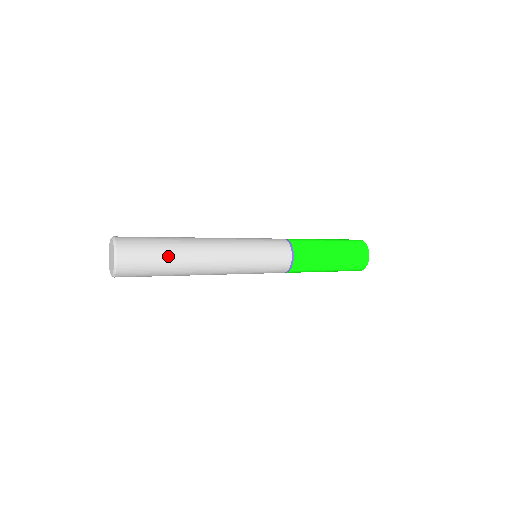
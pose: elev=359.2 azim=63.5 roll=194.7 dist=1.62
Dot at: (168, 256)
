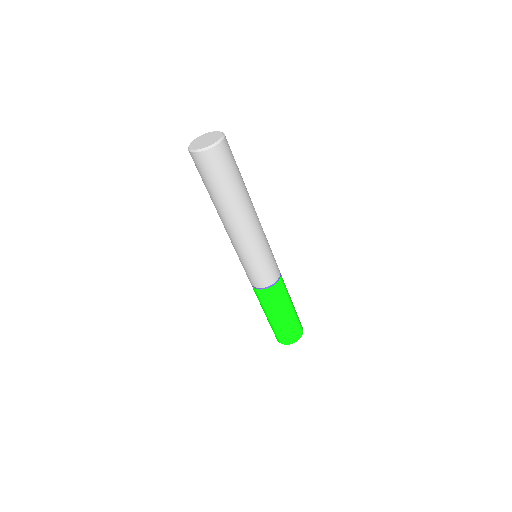
Dot at: occluded
